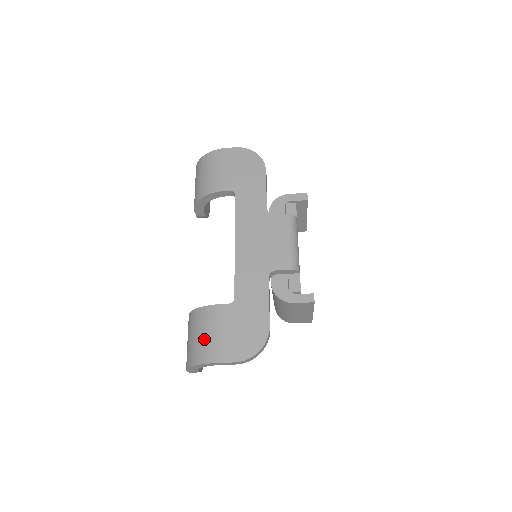
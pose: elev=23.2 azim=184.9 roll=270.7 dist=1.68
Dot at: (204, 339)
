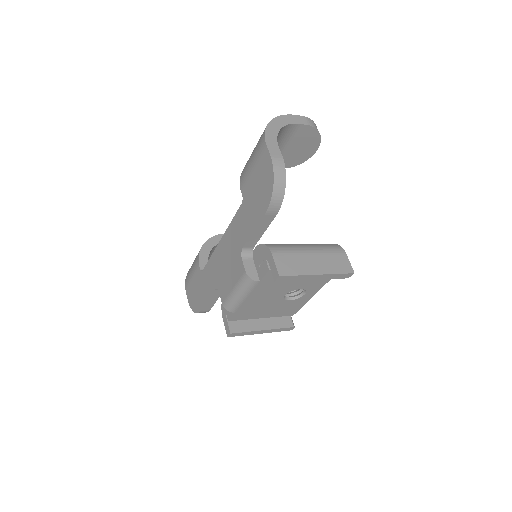
Dot at: (191, 266)
